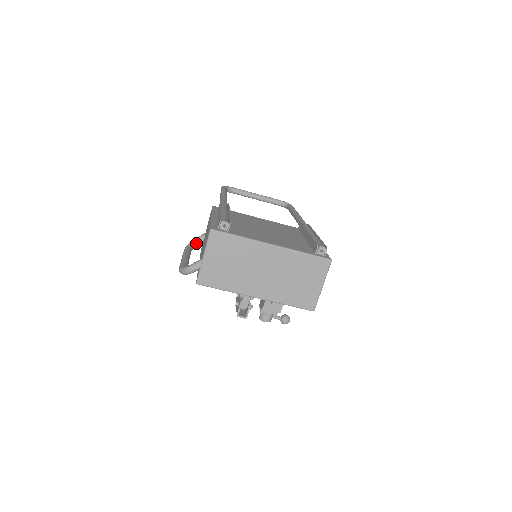
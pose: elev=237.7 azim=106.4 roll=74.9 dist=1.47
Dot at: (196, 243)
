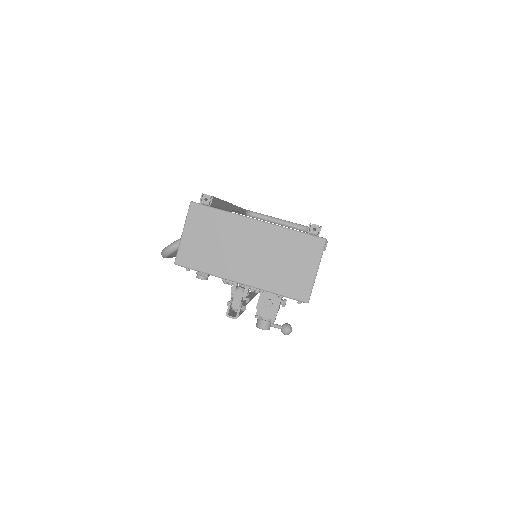
Dot at: occluded
